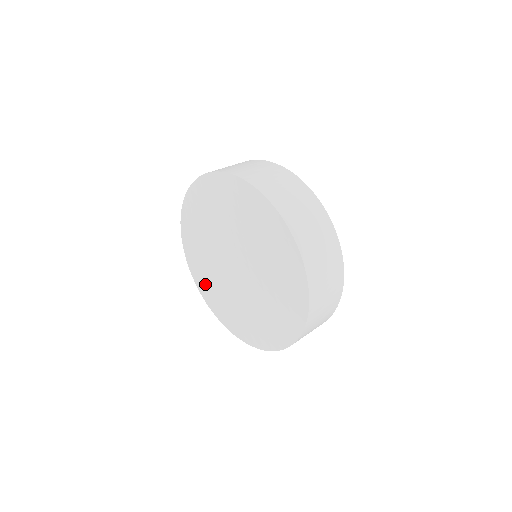
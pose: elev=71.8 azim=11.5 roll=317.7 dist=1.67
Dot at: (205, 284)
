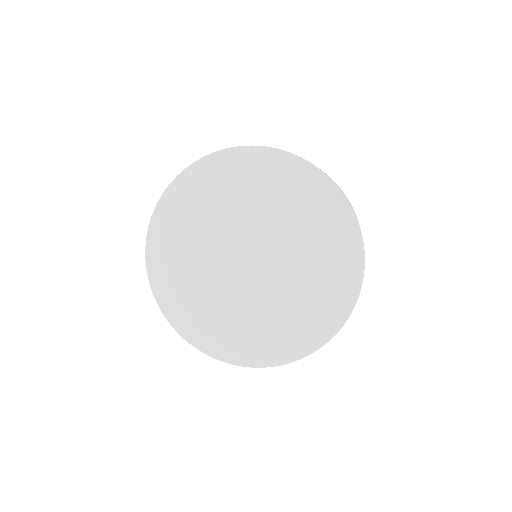
Dot at: (230, 336)
